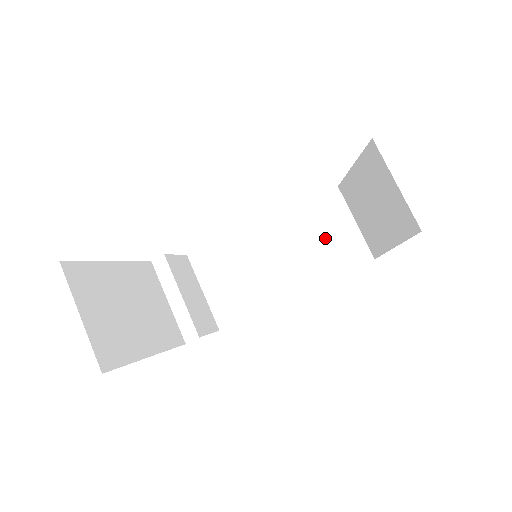
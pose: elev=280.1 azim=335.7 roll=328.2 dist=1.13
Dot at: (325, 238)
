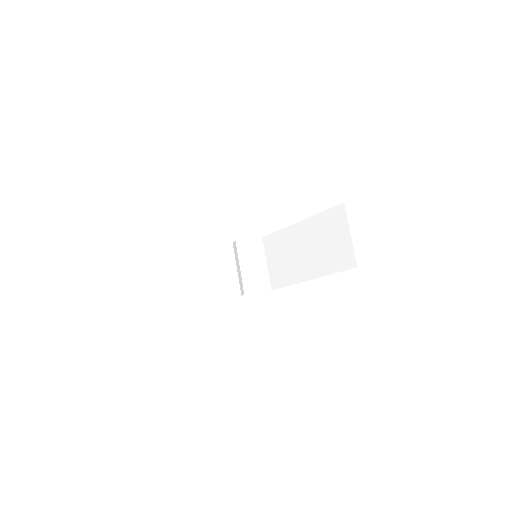
Dot at: (330, 243)
